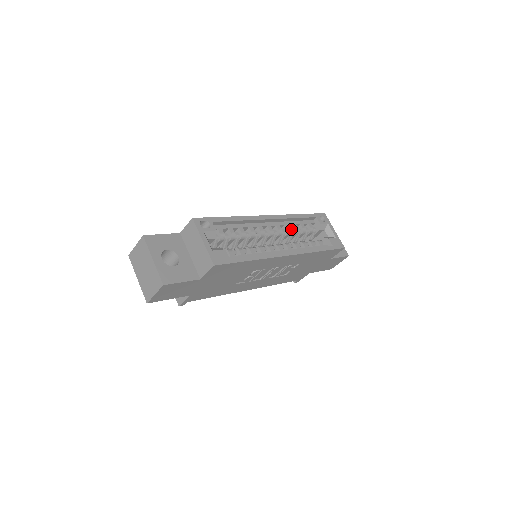
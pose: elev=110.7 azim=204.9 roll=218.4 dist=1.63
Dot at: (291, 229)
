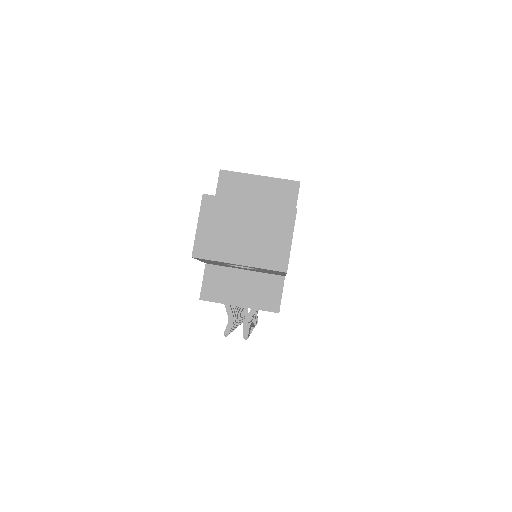
Dot at: occluded
